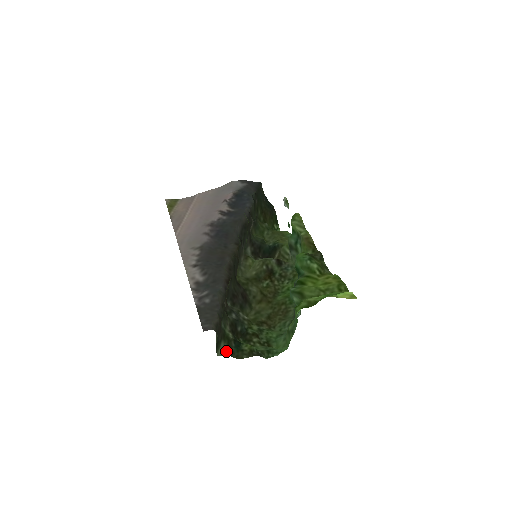
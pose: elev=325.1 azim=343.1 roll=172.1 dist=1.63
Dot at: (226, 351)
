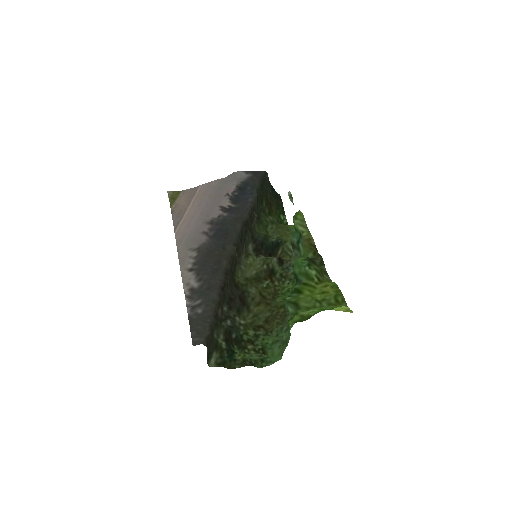
Dot at: (218, 361)
